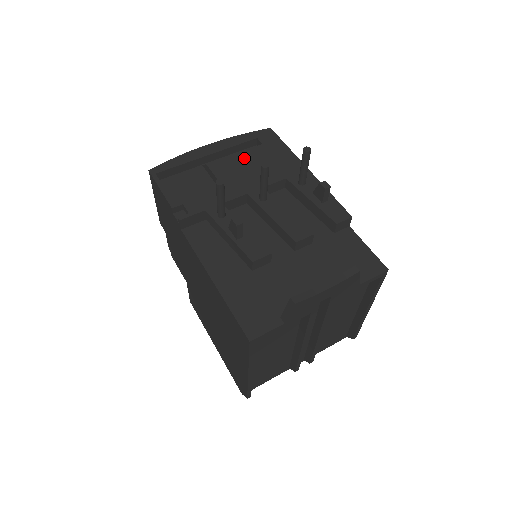
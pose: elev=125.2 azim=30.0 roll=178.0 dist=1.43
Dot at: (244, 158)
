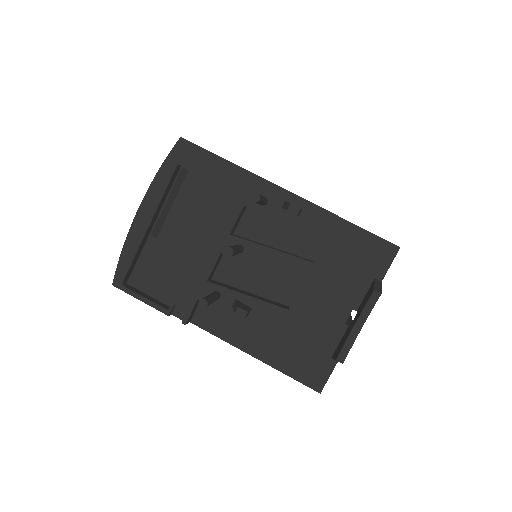
Dot at: (185, 205)
